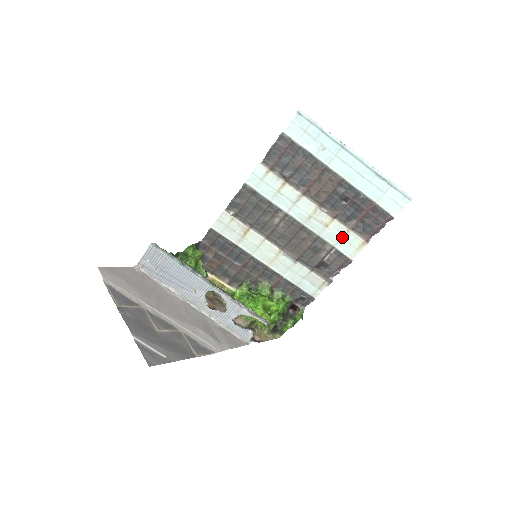
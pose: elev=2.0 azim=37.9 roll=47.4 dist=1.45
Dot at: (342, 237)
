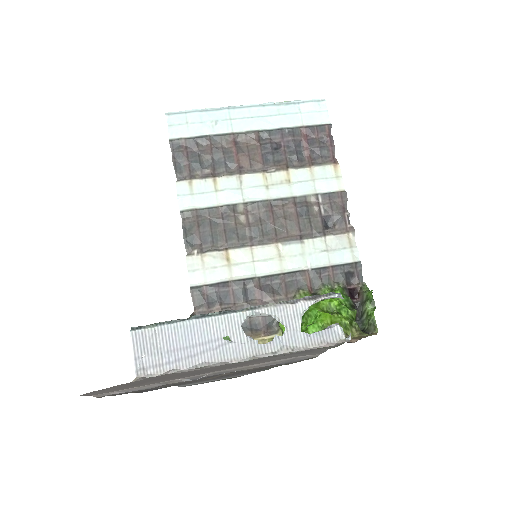
Dot at: (312, 179)
